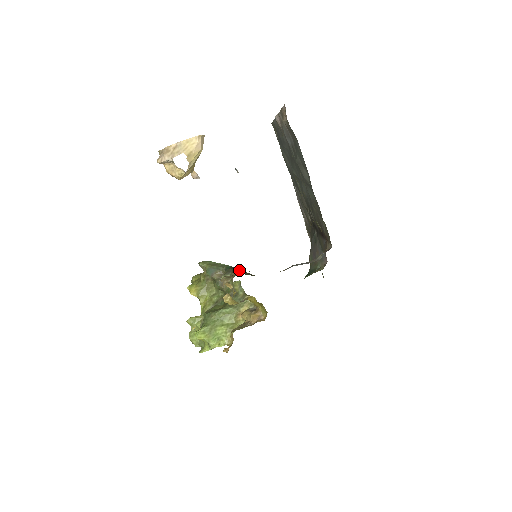
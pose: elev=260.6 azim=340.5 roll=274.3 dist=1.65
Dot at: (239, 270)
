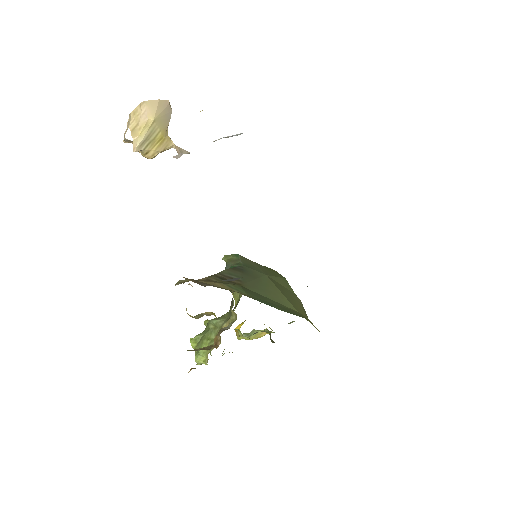
Dot at: (234, 273)
